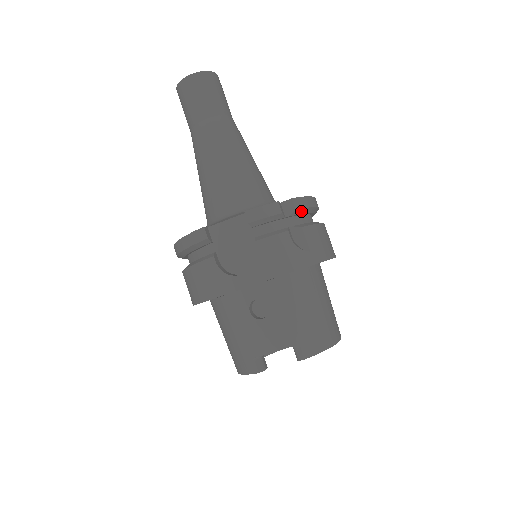
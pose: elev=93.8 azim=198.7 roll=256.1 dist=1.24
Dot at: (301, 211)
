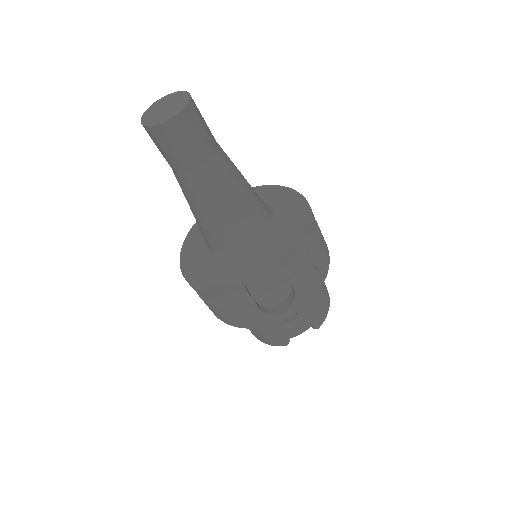
Dot at: occluded
